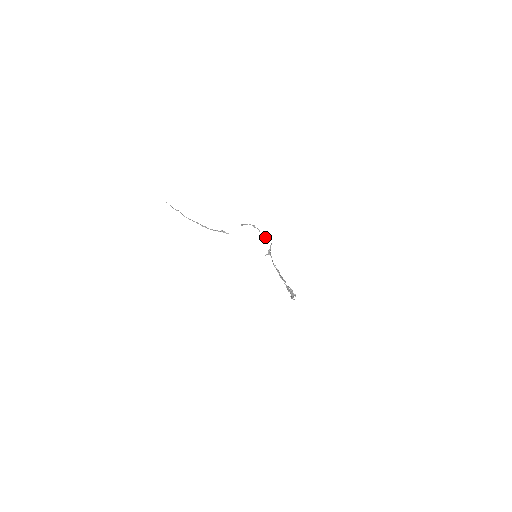
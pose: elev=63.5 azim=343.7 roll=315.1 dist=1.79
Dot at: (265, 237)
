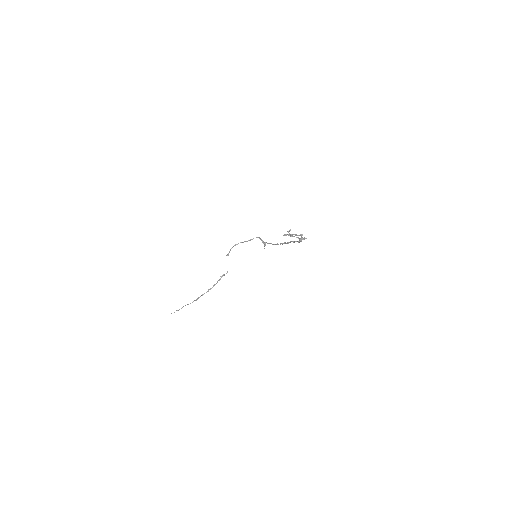
Dot at: occluded
